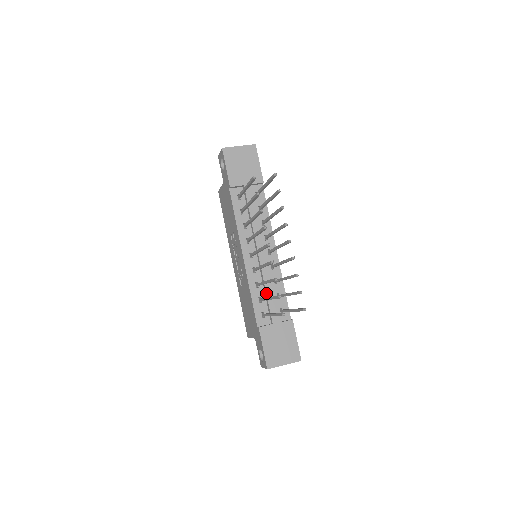
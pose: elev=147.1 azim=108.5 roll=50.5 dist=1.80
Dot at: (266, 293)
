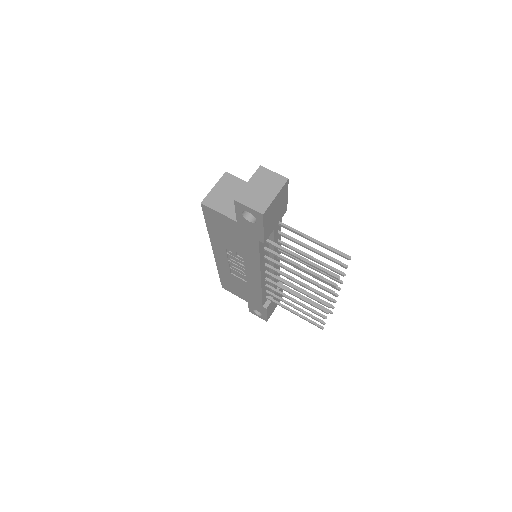
Dot at: (273, 286)
